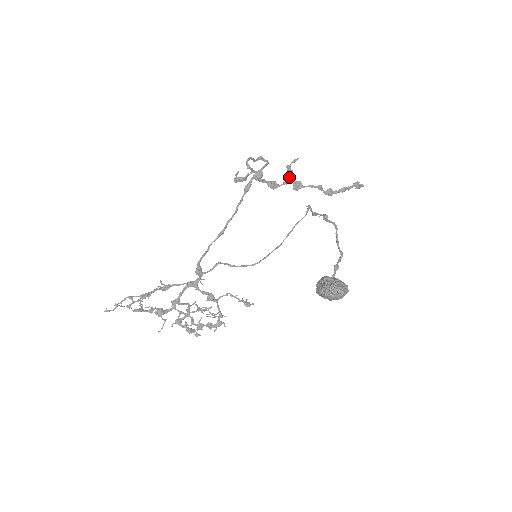
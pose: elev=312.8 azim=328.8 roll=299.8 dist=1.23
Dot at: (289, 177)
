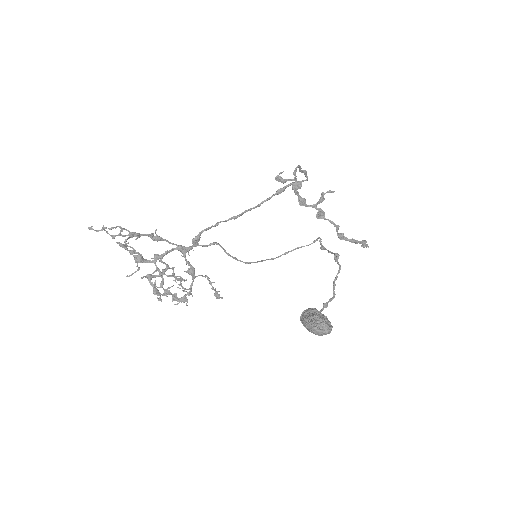
Dot at: (319, 203)
